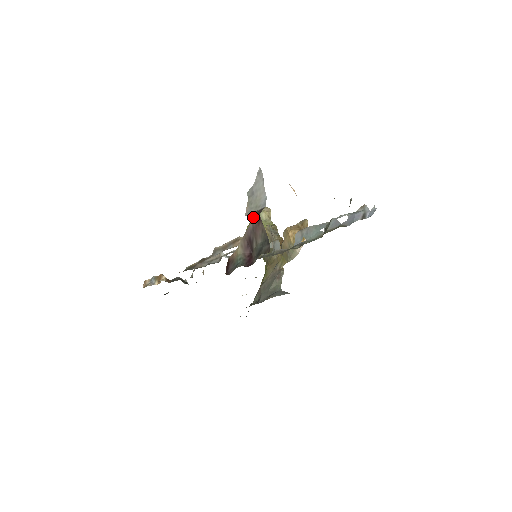
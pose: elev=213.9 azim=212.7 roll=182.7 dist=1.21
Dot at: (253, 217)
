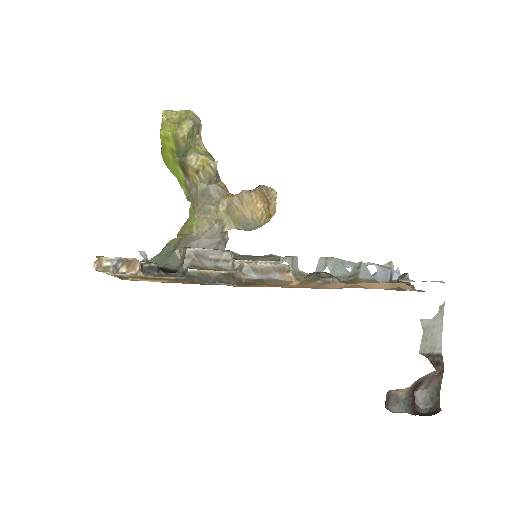
Dot at: (435, 365)
